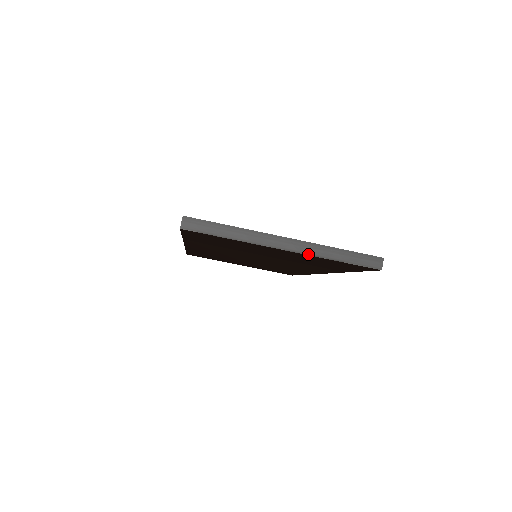
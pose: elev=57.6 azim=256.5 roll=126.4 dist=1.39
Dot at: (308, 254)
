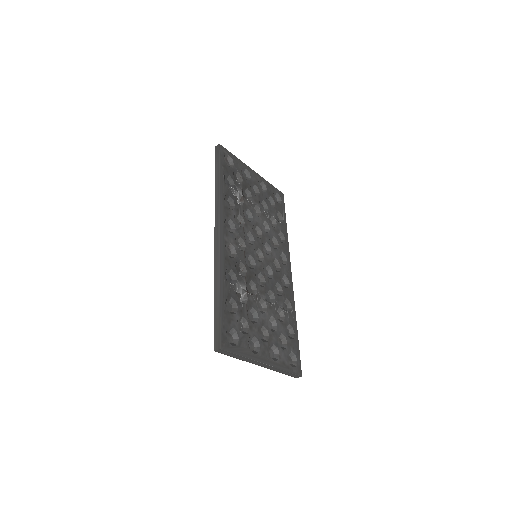
Dot at: occluded
